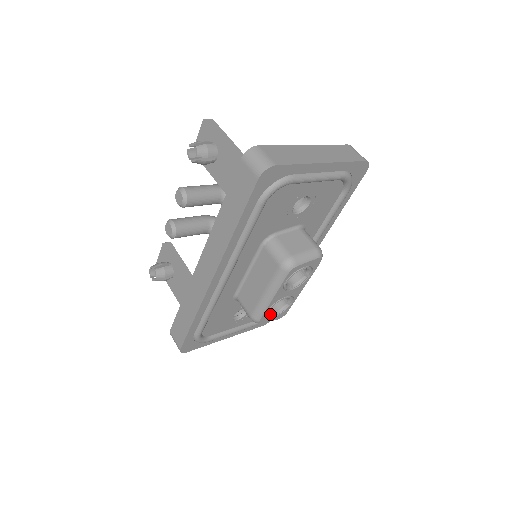
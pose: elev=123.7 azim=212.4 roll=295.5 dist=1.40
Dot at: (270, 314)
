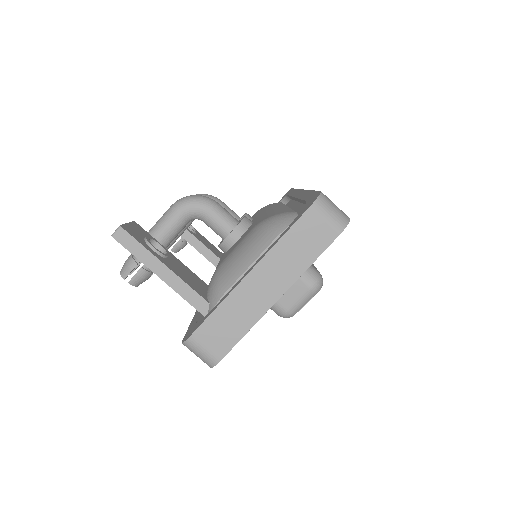
Dot at: occluded
